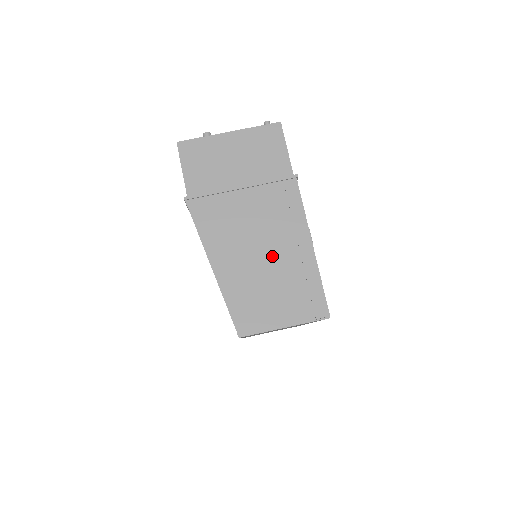
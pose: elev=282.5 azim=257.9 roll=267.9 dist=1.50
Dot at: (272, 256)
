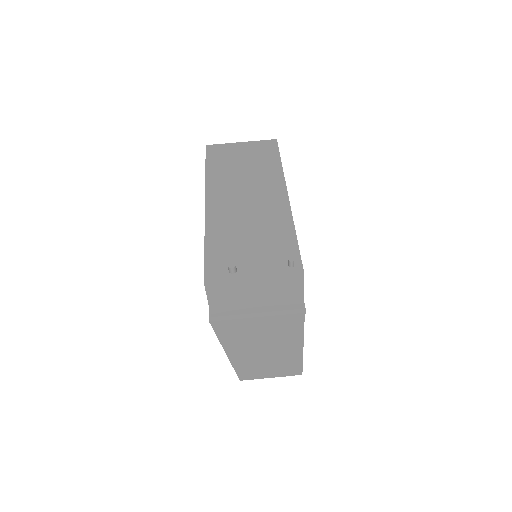
Dot at: (272, 351)
